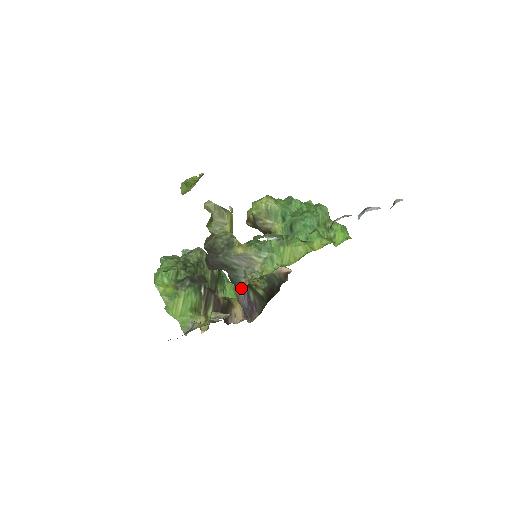
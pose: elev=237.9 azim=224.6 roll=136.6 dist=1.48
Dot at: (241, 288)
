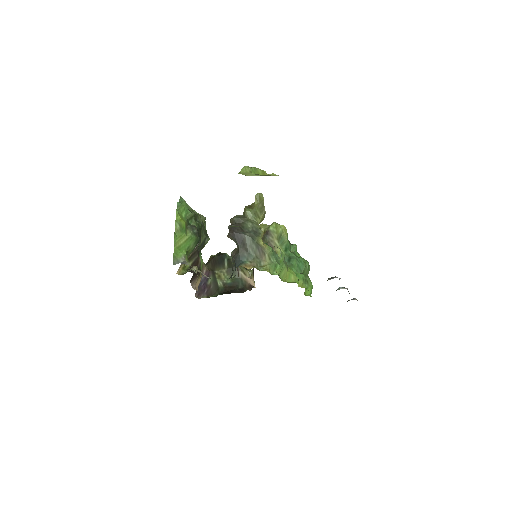
Dot at: (245, 267)
